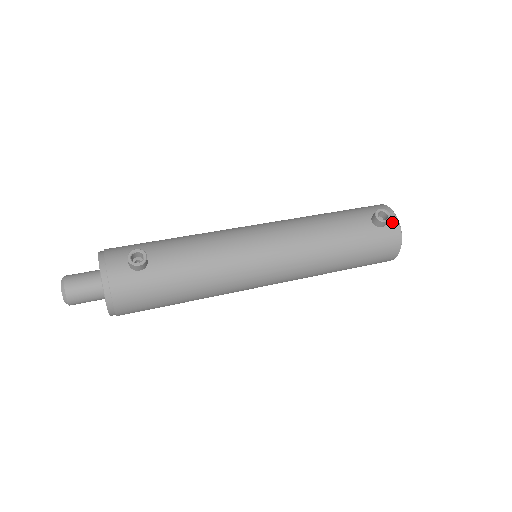
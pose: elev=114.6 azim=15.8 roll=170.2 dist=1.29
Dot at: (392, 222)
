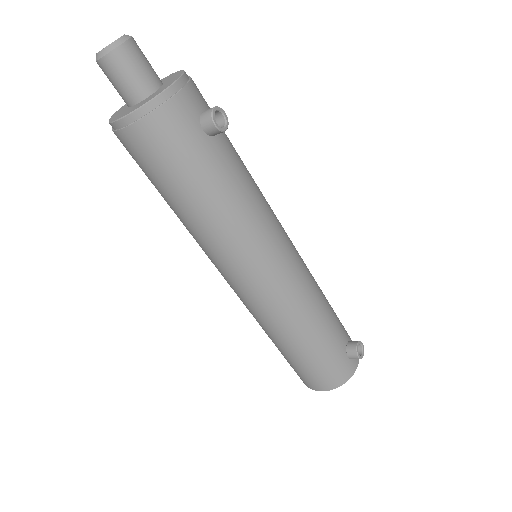
Dot at: (354, 362)
